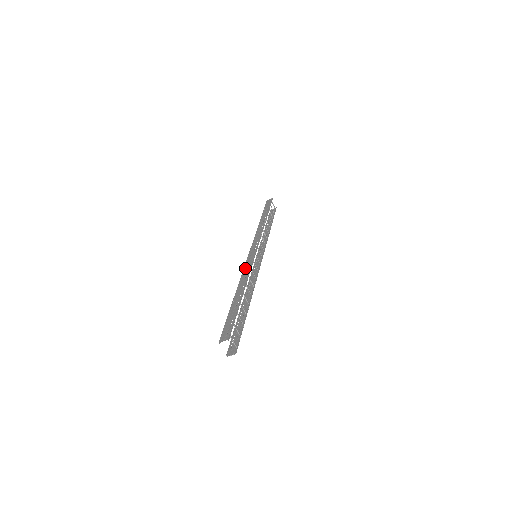
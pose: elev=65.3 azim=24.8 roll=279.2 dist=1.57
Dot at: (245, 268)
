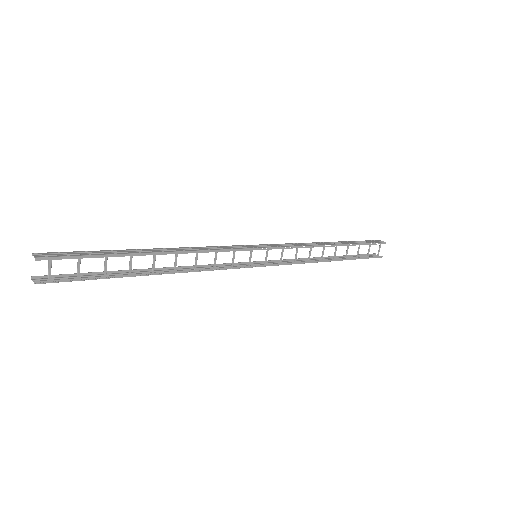
Dot at: (213, 246)
